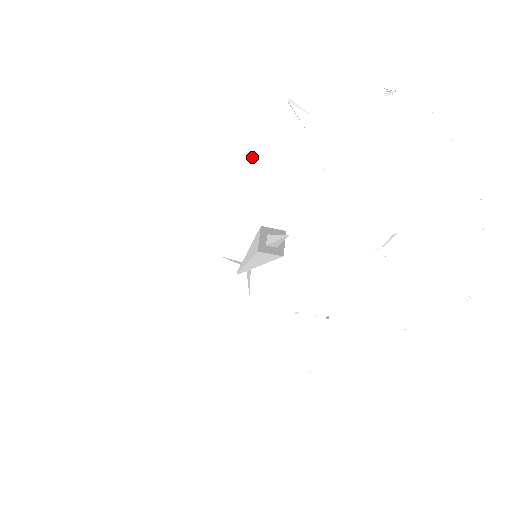
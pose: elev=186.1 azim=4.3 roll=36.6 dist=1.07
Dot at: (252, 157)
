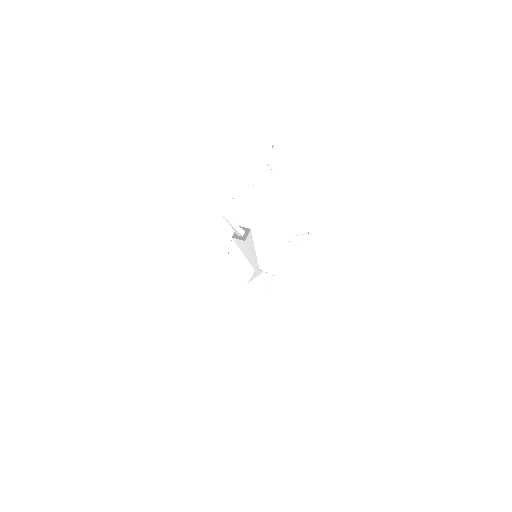
Dot at: occluded
